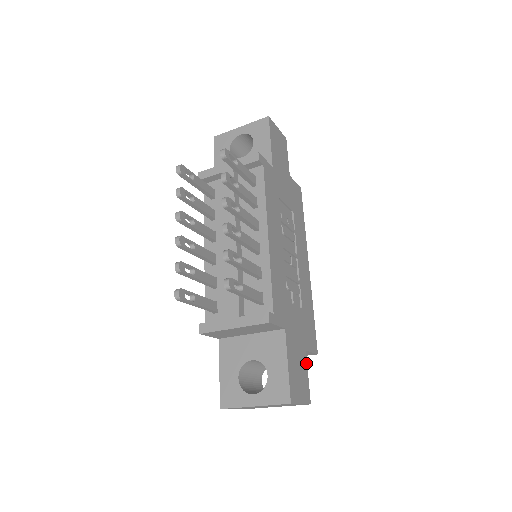
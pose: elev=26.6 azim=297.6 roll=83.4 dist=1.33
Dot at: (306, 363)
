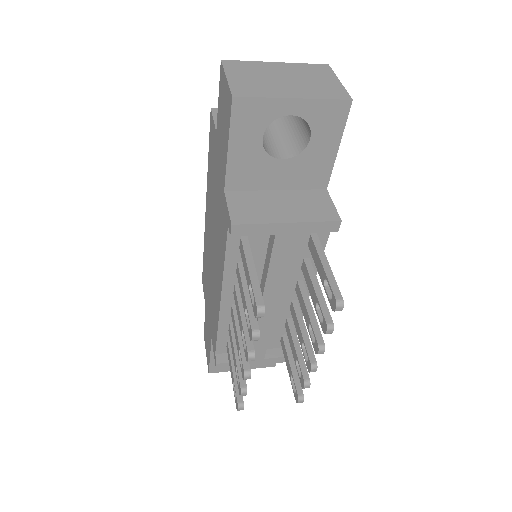
Dot at: occluded
